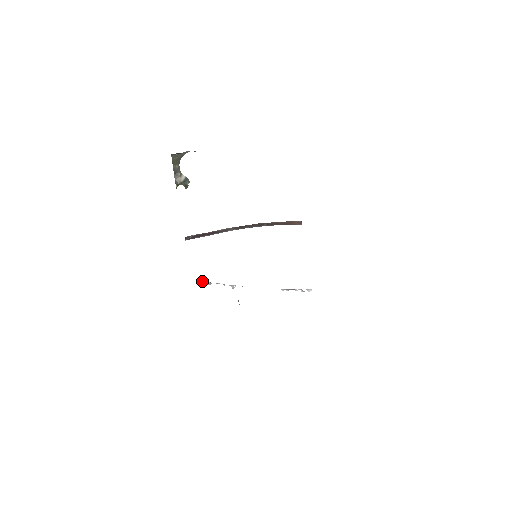
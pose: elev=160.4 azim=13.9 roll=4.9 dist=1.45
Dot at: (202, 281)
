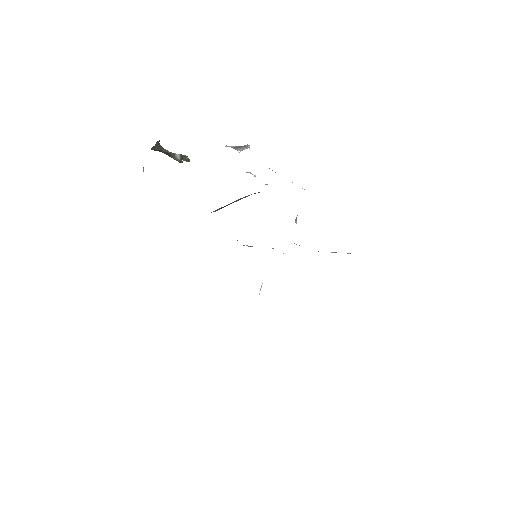
Dot at: (244, 245)
